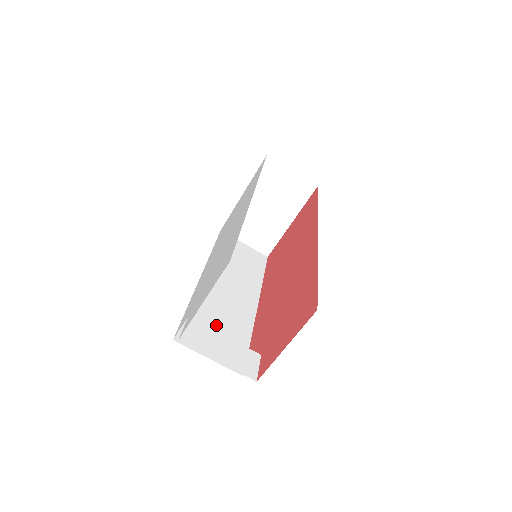
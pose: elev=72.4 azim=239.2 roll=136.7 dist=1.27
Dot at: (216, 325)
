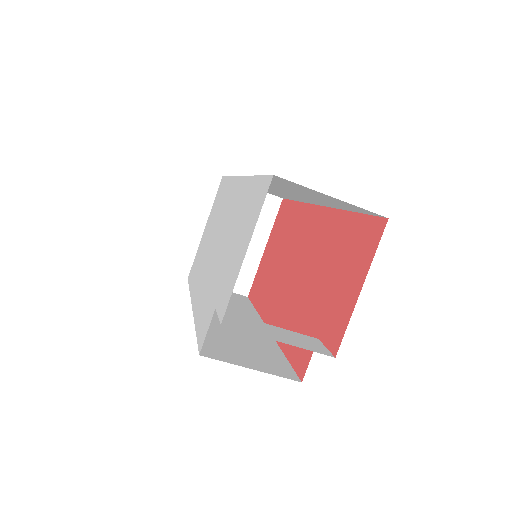
Dot at: (238, 343)
